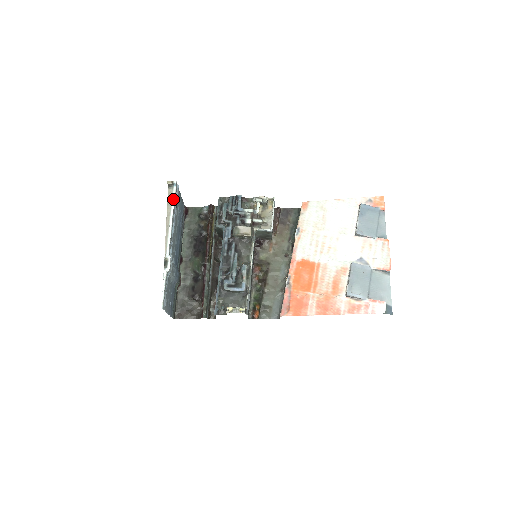
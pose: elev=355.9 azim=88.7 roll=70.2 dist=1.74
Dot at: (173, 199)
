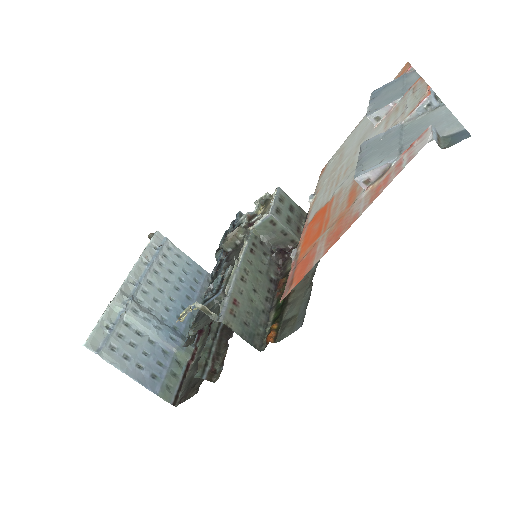
Dot at: (147, 244)
